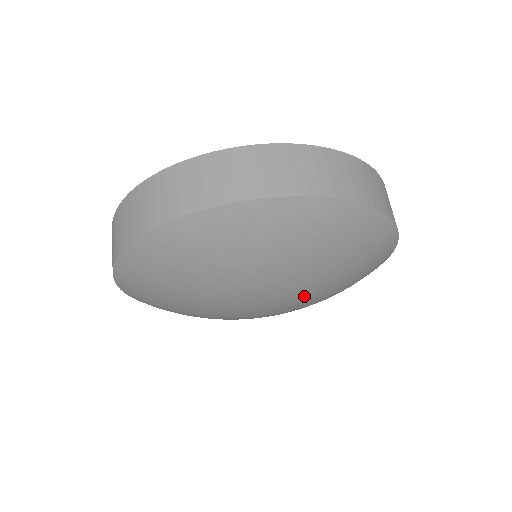
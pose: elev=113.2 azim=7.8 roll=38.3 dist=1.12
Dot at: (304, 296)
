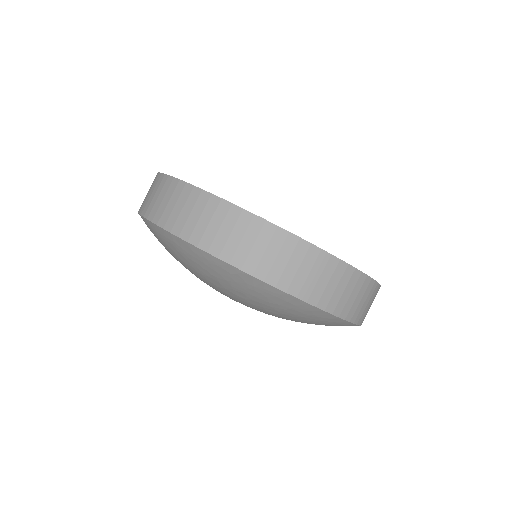
Dot at: occluded
